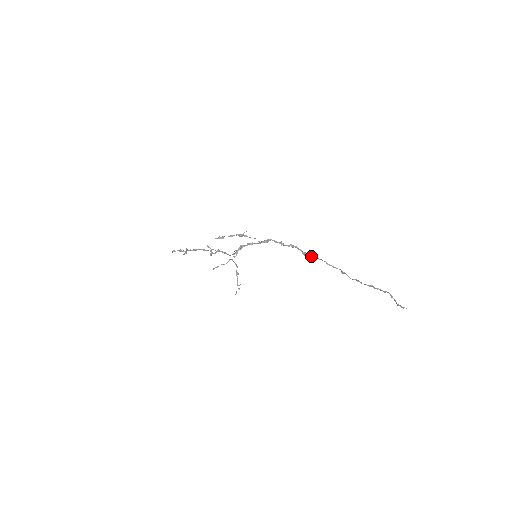
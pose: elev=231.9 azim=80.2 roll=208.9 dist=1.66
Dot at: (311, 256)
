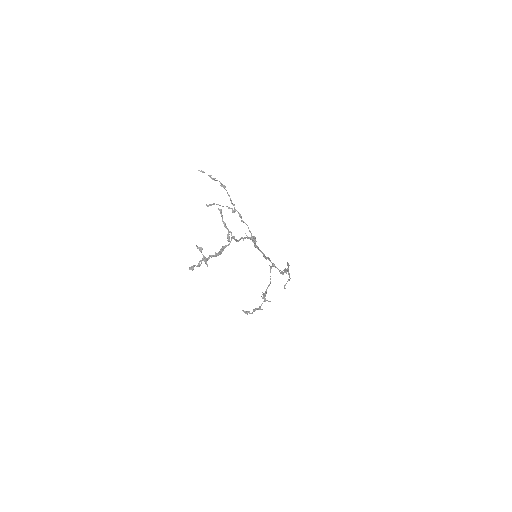
Dot at: occluded
